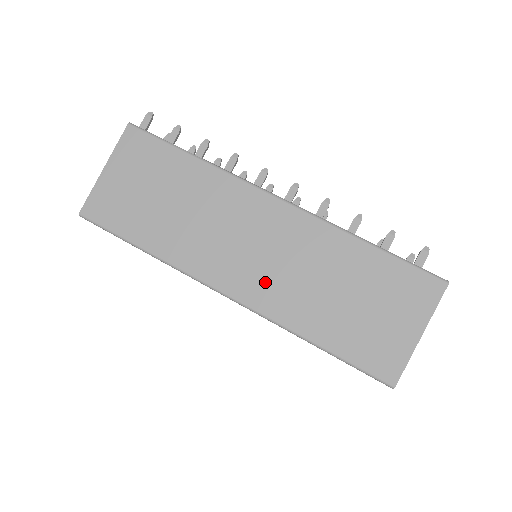
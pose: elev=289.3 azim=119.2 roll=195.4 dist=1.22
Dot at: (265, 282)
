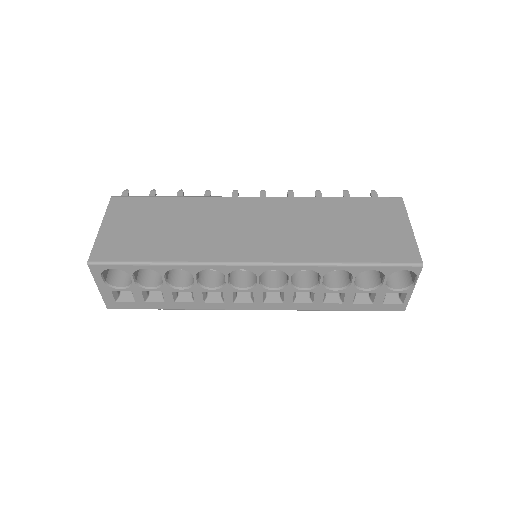
Dot at: (280, 243)
